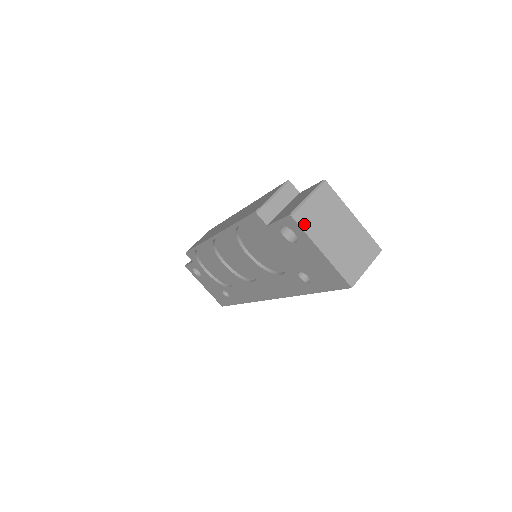
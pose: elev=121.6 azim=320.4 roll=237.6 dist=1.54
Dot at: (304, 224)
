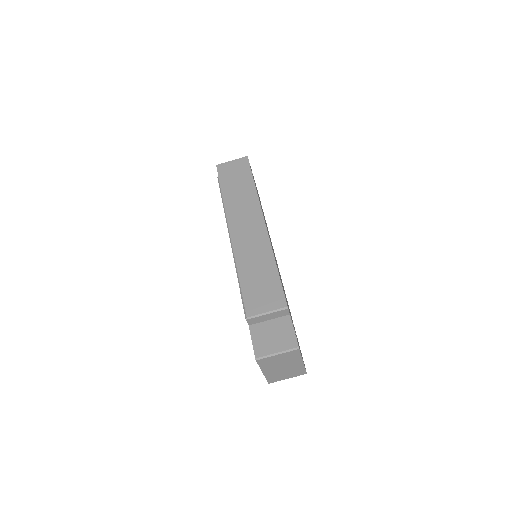
Dot at: (262, 363)
